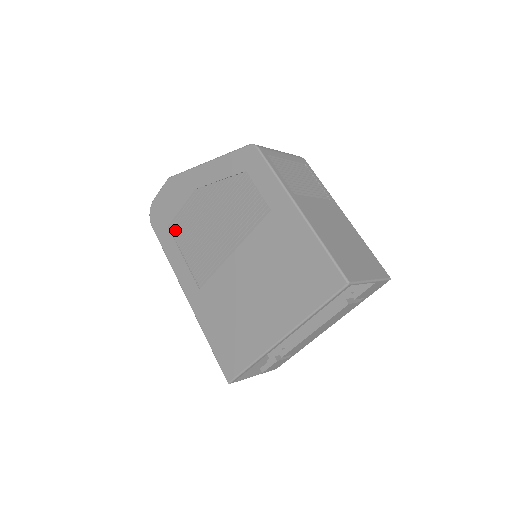
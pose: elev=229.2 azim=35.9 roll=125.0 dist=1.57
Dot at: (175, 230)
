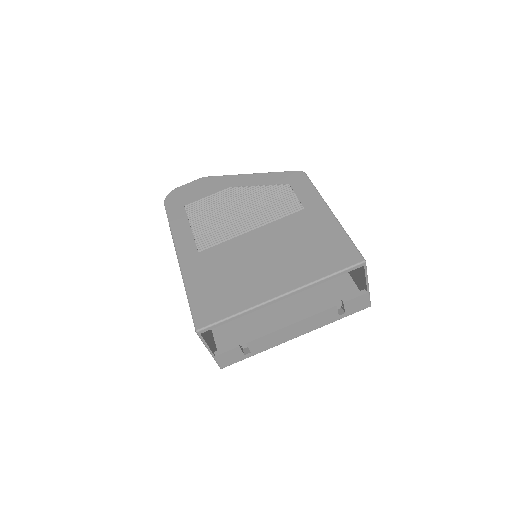
Dot at: (191, 209)
